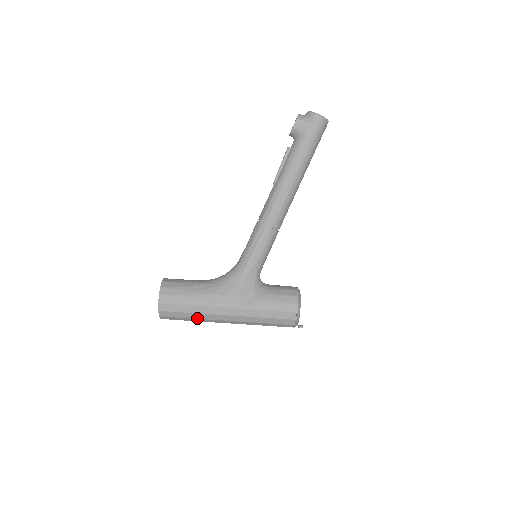
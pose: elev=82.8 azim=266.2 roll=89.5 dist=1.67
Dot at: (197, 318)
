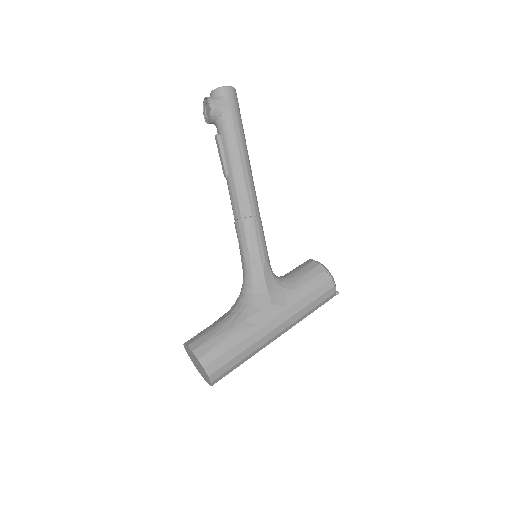
Dot at: (249, 354)
